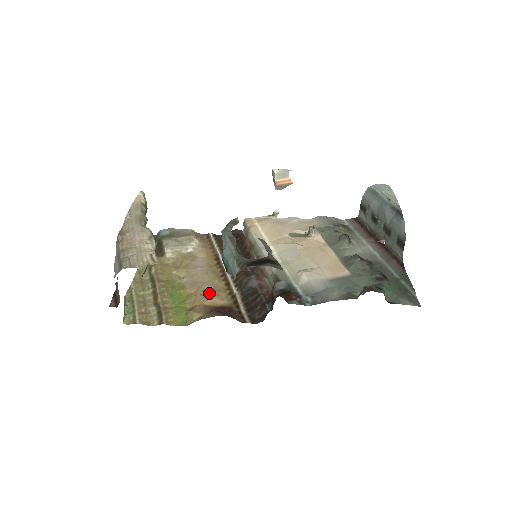
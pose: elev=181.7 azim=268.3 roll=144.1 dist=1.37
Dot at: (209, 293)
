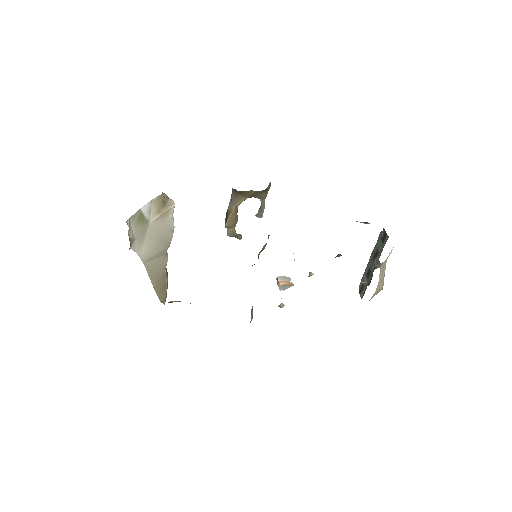
Dot at: occluded
